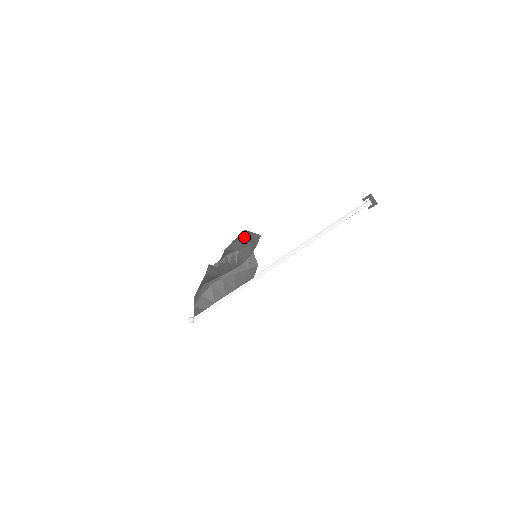
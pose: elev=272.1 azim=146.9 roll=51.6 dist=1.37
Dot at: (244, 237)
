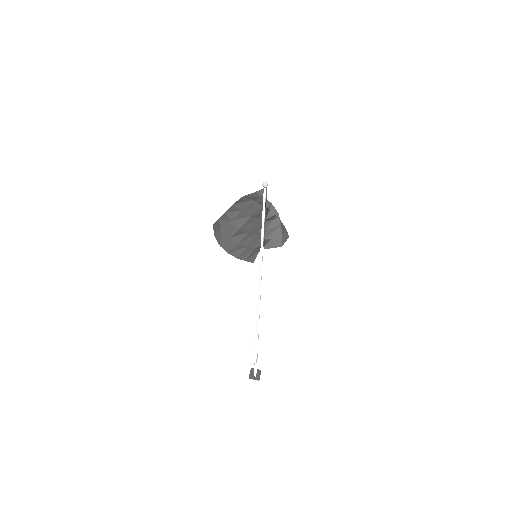
Dot at: occluded
